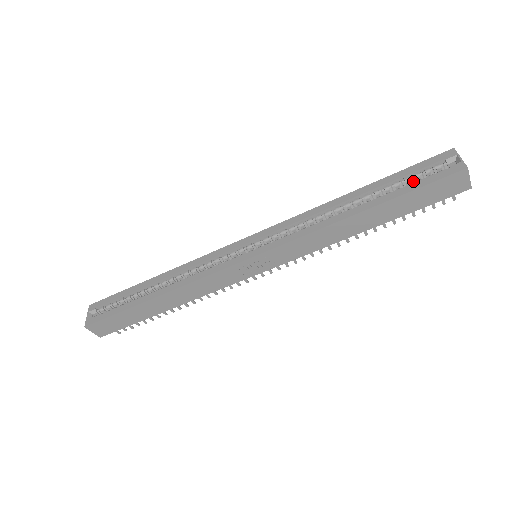
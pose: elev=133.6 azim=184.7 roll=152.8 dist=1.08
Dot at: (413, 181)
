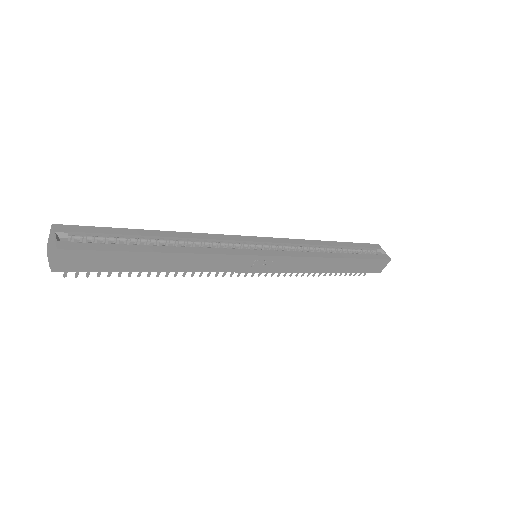
Dot at: (358, 253)
